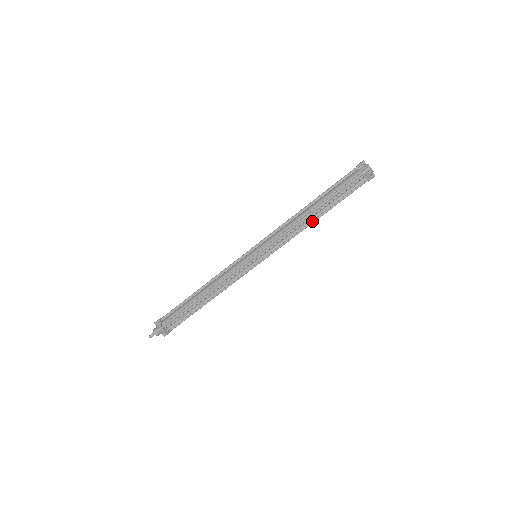
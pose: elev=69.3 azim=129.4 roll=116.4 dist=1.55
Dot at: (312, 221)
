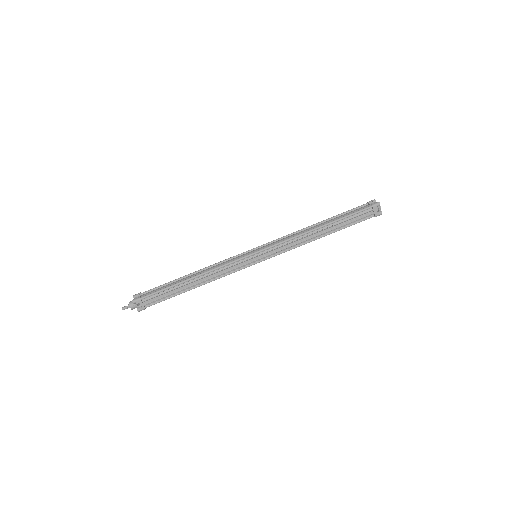
Dot at: (317, 237)
